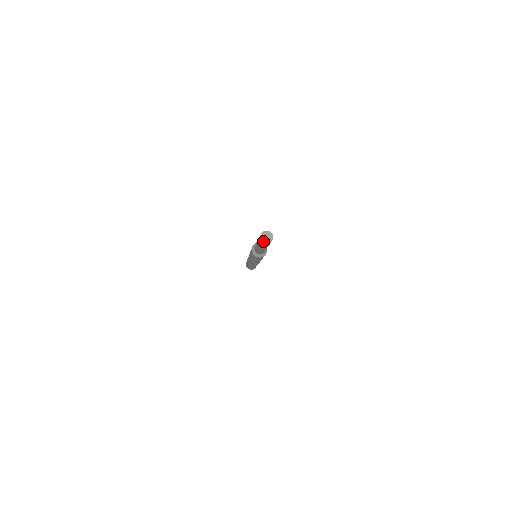
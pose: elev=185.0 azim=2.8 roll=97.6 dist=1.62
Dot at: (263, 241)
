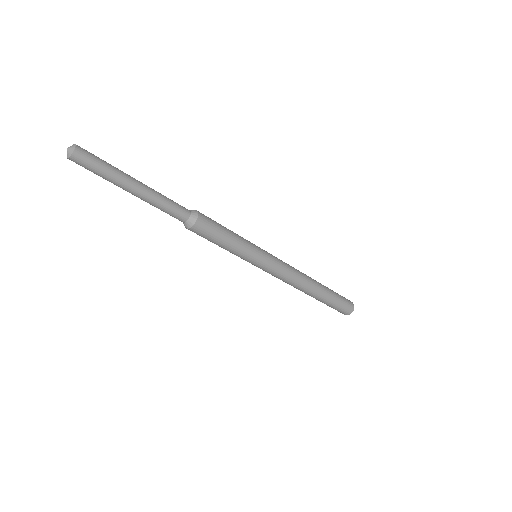
Dot at: (67, 157)
